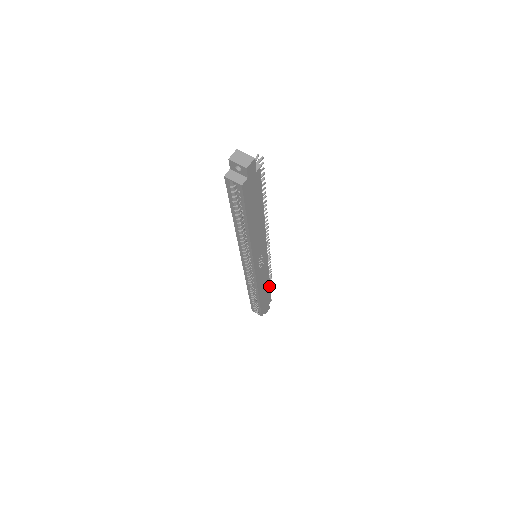
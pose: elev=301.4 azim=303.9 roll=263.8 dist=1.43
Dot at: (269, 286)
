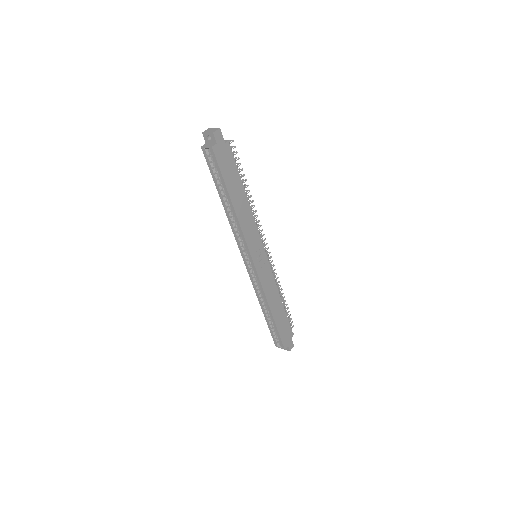
Dot at: (283, 307)
